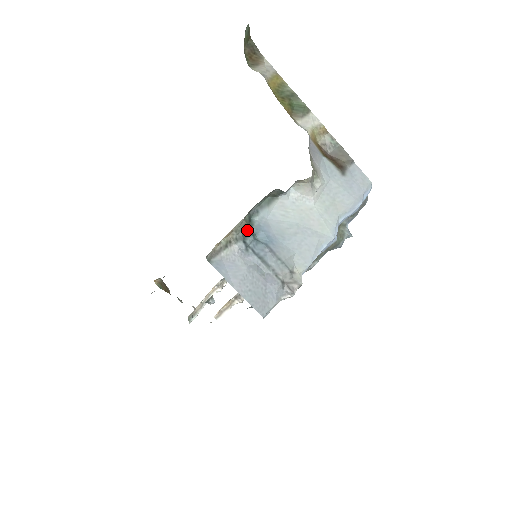
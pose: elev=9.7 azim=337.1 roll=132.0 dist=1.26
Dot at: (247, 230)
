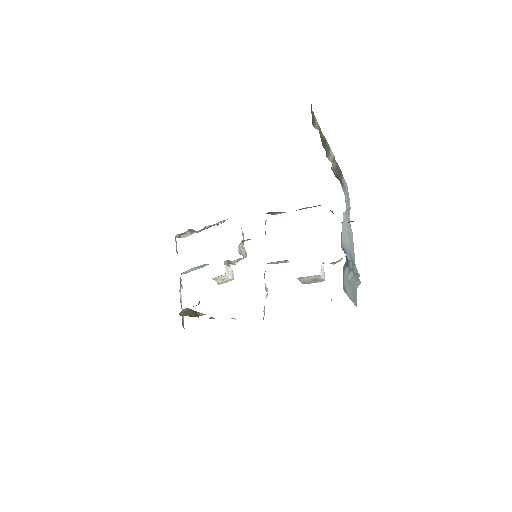
Dot at: (346, 257)
